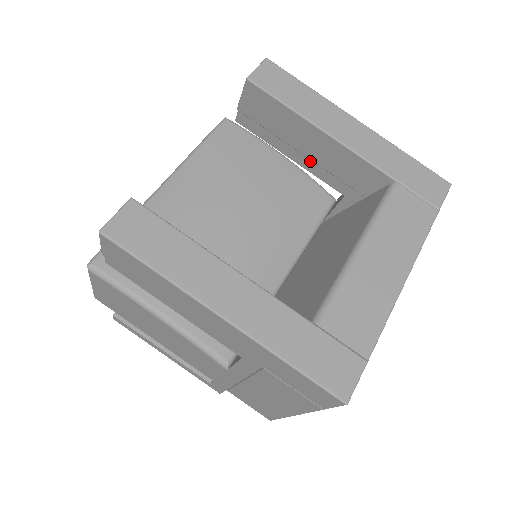
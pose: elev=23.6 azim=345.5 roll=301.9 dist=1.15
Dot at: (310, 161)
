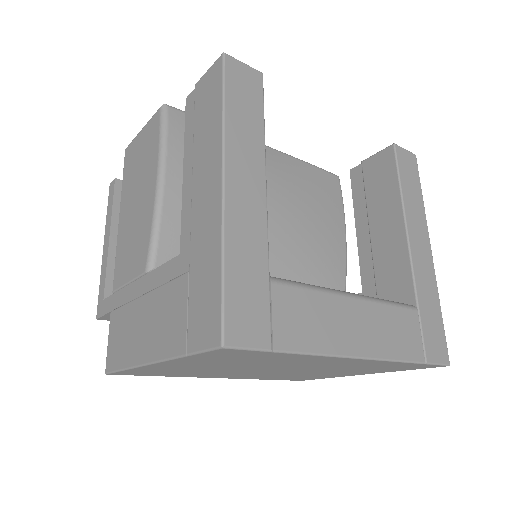
Dot at: (368, 241)
